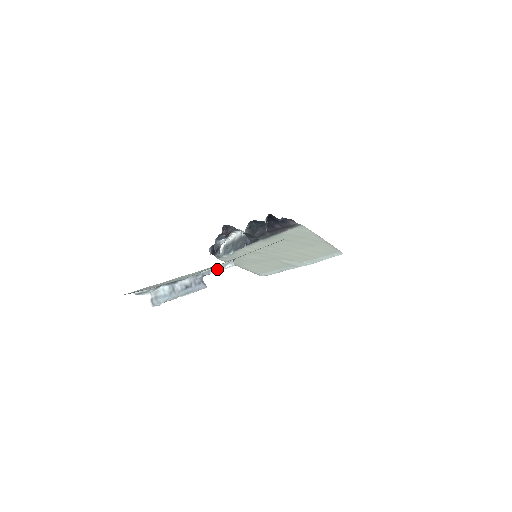
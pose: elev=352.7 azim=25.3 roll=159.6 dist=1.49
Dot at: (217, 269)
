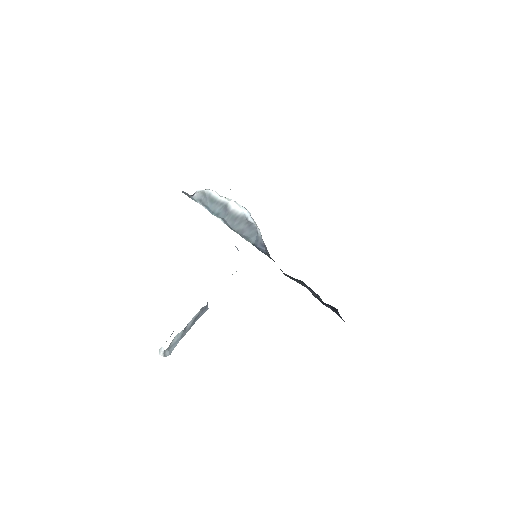
Dot at: occluded
